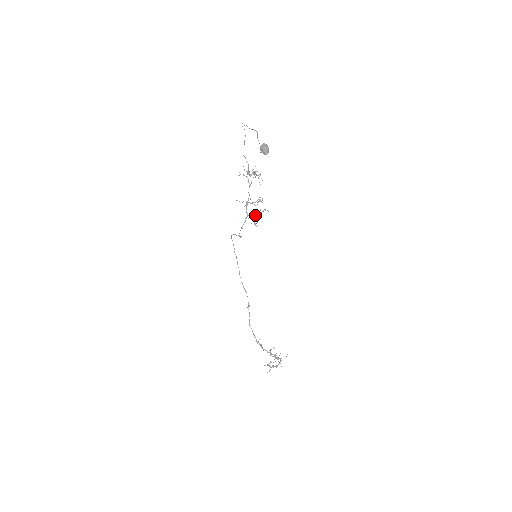
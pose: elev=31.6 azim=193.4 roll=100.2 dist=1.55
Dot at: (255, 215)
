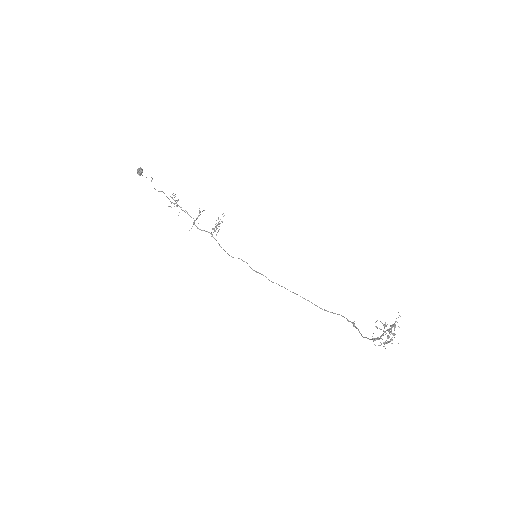
Dot at: (216, 227)
